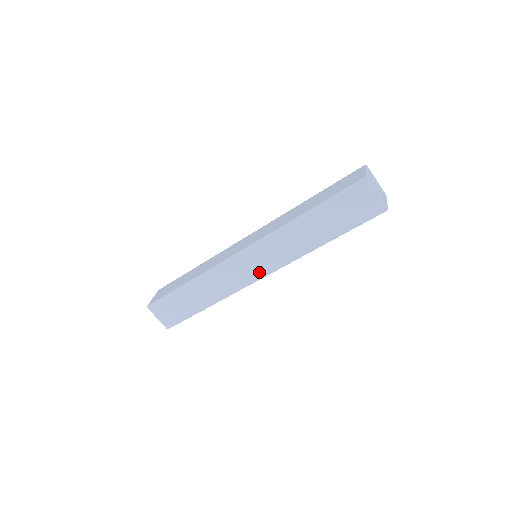
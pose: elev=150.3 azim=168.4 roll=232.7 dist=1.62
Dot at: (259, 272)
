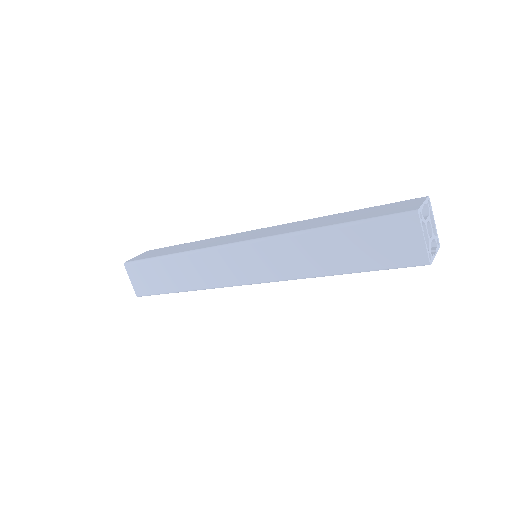
Dot at: (249, 276)
